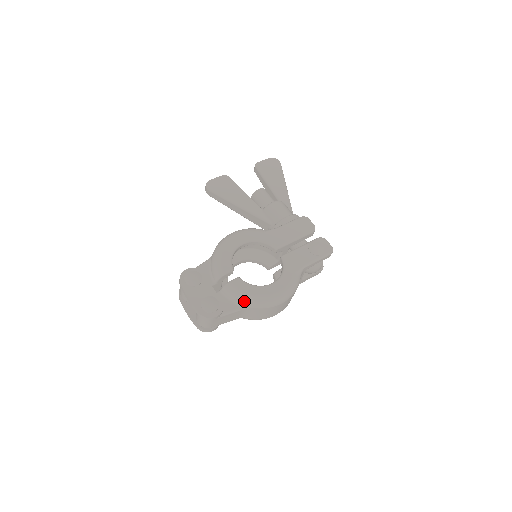
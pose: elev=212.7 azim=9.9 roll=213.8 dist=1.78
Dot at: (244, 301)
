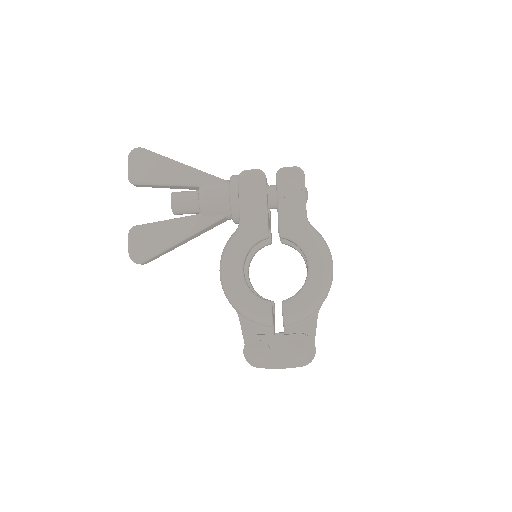
Dot at: (313, 311)
